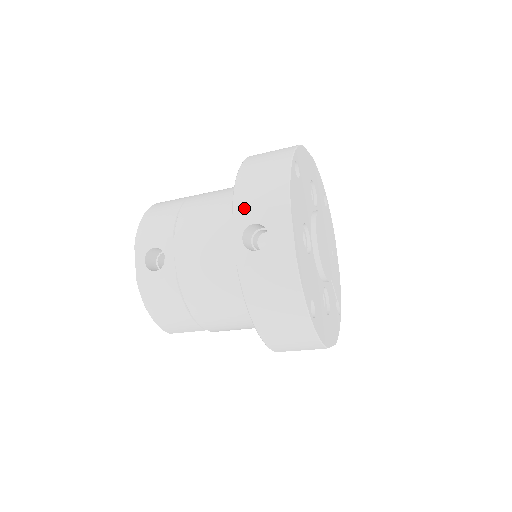
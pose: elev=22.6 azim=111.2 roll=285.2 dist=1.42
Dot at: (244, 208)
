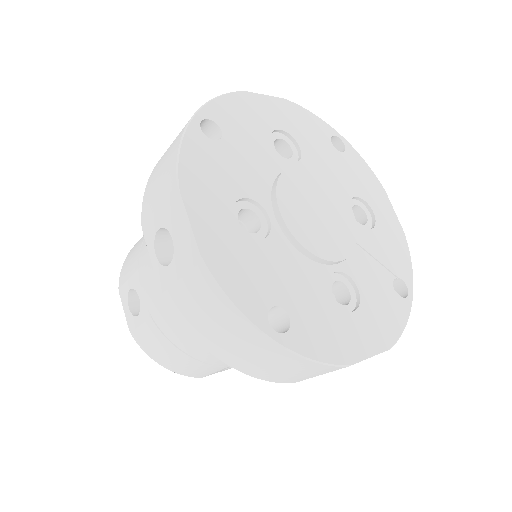
Dot at: (148, 213)
